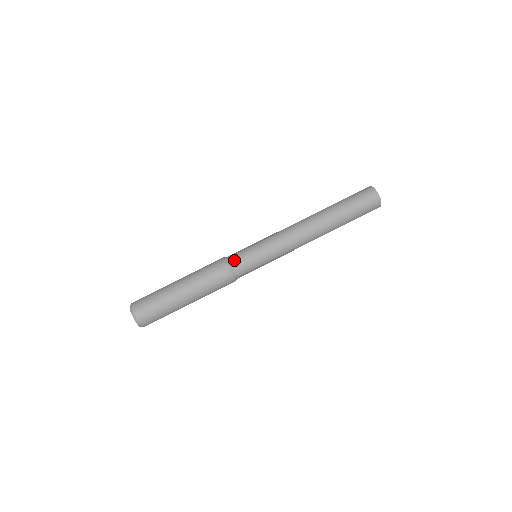
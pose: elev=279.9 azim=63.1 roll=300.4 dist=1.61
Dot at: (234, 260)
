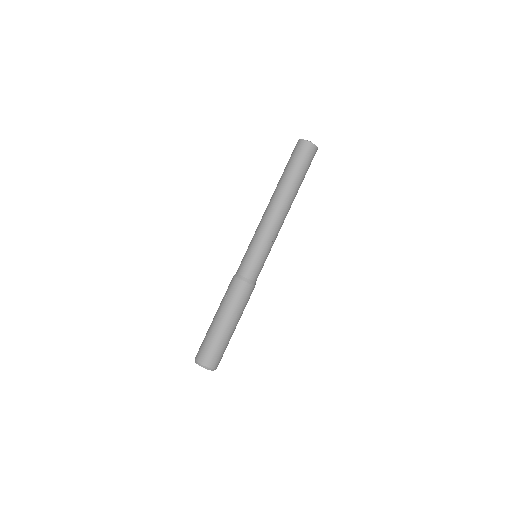
Dot at: (243, 272)
